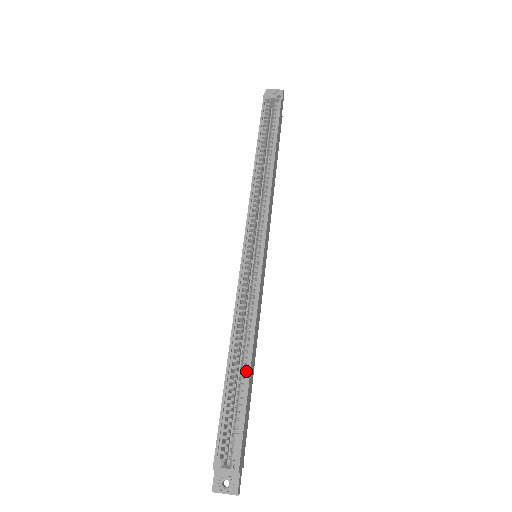
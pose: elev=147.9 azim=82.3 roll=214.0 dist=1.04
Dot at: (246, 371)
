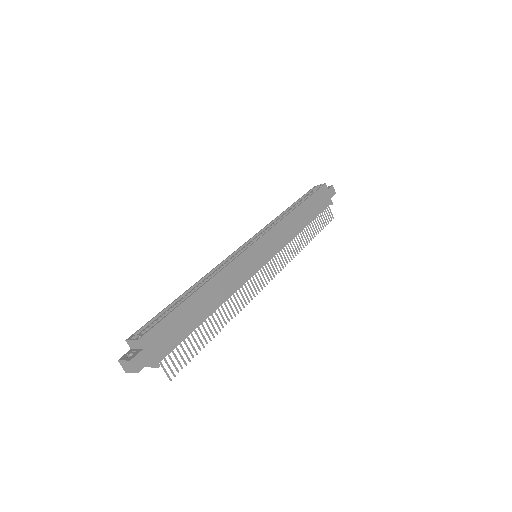
Dot at: (192, 295)
